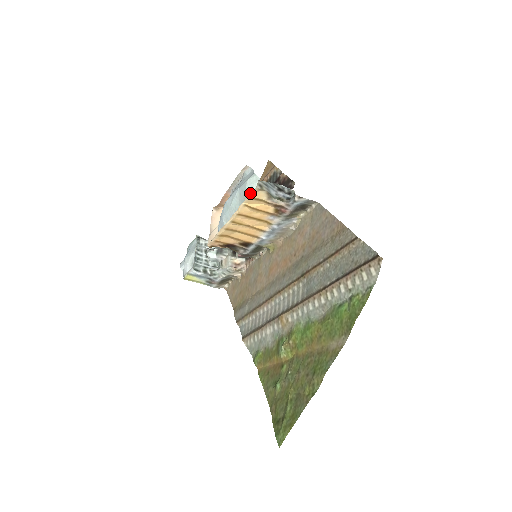
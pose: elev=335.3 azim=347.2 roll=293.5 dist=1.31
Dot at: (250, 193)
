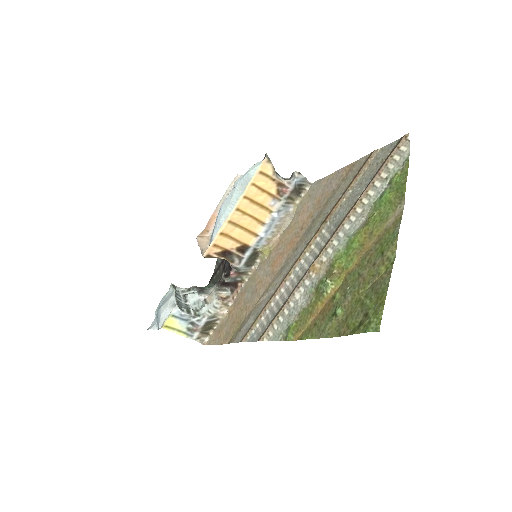
Dot at: (259, 166)
